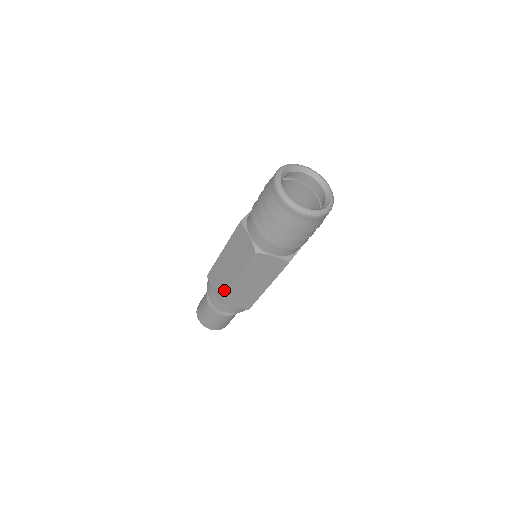
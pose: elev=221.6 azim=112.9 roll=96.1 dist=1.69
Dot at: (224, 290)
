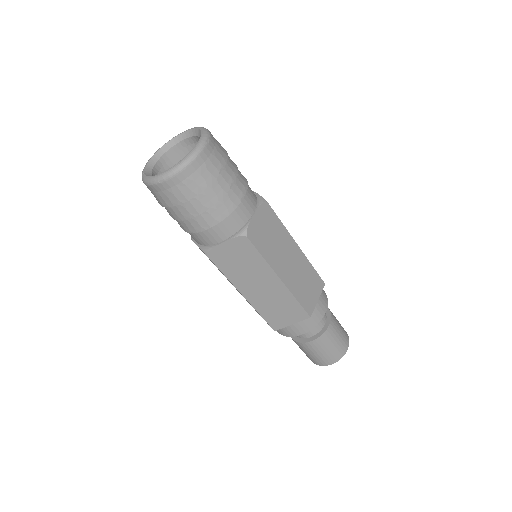
Dot at: (259, 314)
